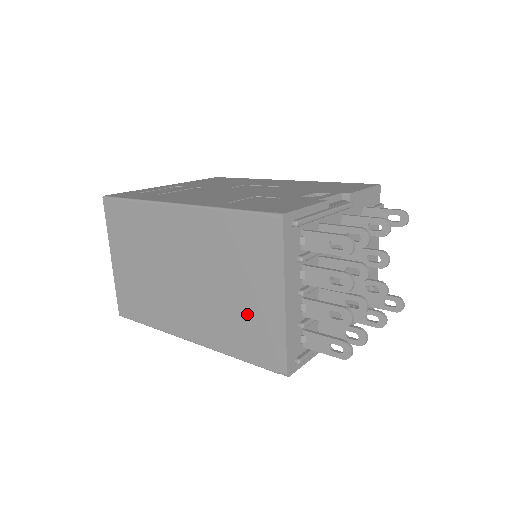
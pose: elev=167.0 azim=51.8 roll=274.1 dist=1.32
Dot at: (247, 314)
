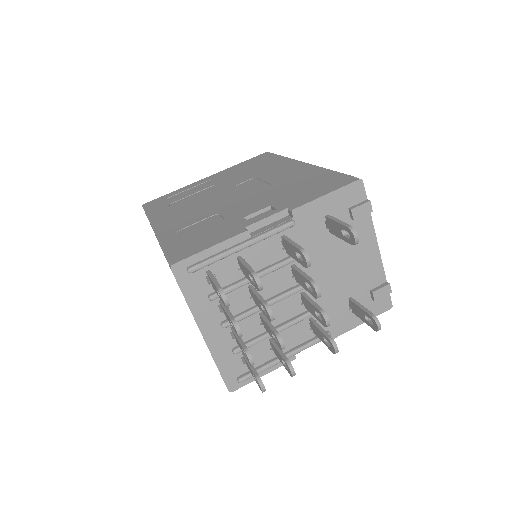
Dot at: occluded
